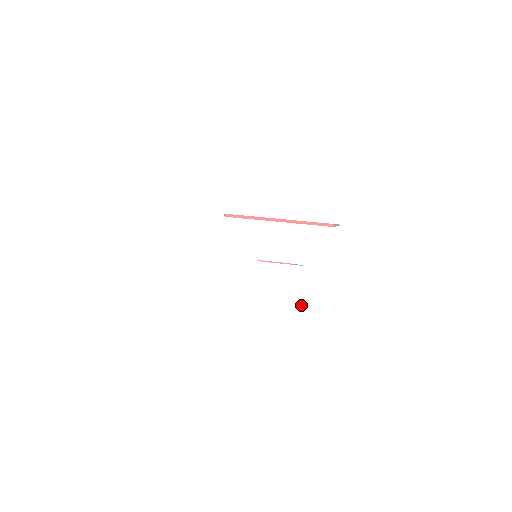
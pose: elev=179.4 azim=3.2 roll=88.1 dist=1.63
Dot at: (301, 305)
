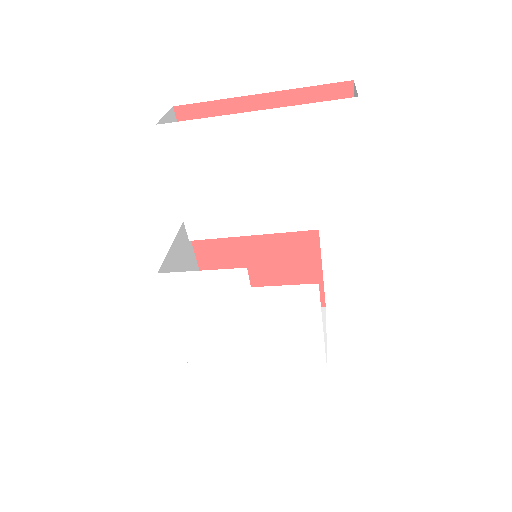
Dot at: (321, 324)
